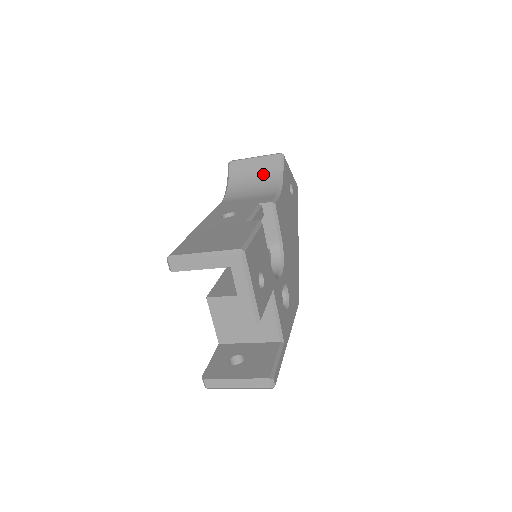
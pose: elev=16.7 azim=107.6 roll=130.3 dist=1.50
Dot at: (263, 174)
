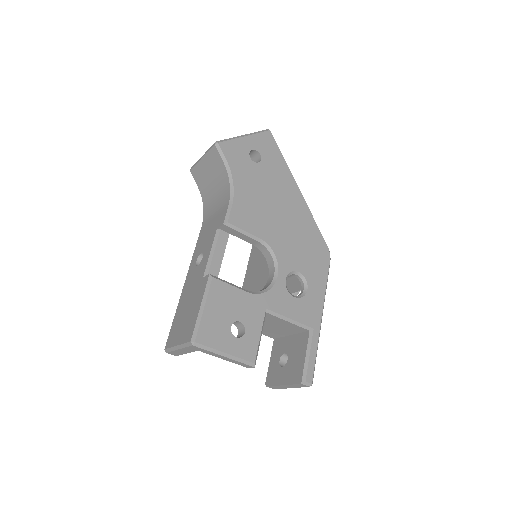
Dot at: (216, 174)
